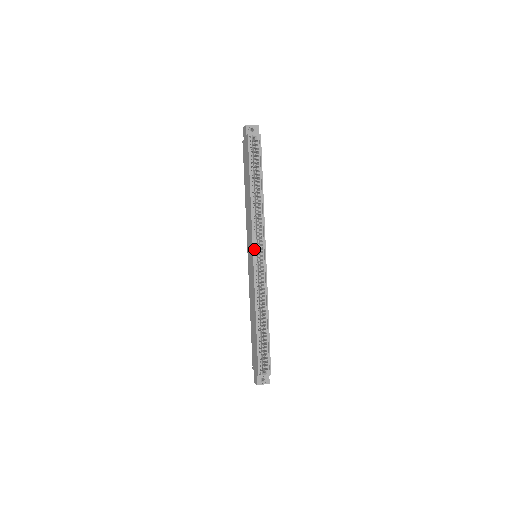
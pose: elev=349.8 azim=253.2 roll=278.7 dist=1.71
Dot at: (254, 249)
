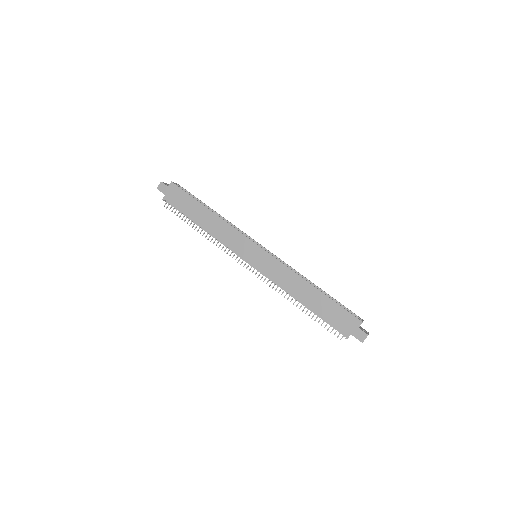
Dot at: (254, 244)
